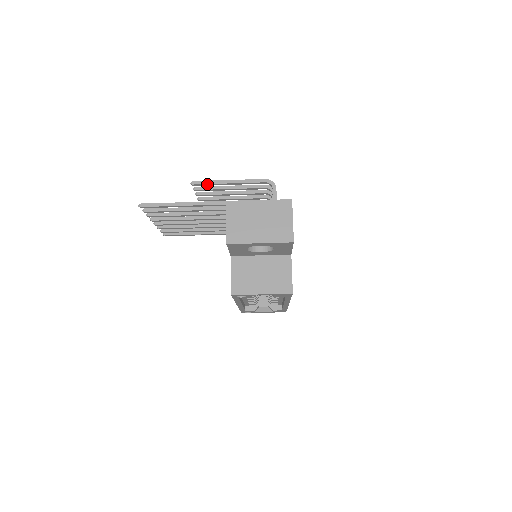
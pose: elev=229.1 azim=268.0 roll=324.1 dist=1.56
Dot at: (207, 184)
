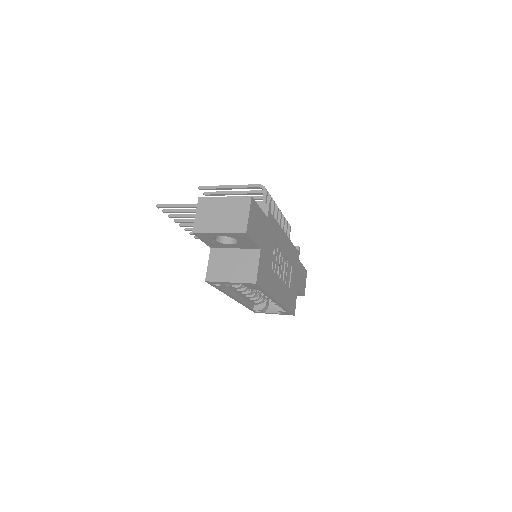
Dot at: (211, 189)
